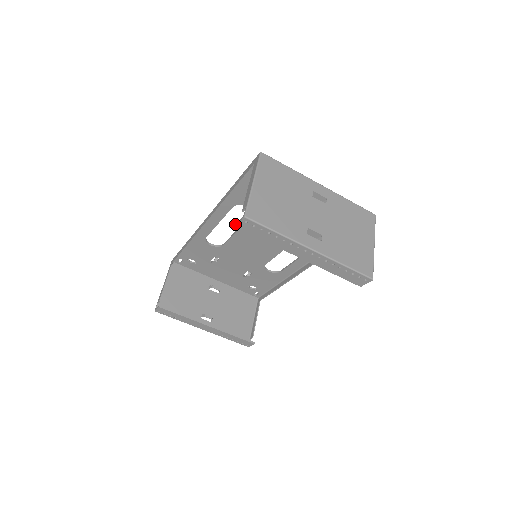
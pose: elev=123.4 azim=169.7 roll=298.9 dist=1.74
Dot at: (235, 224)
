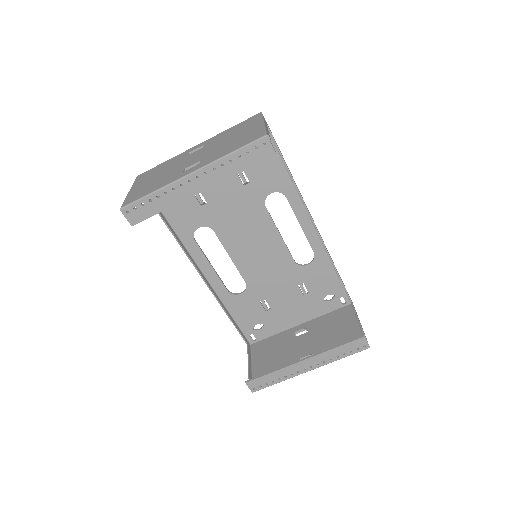
Dot at: (131, 225)
